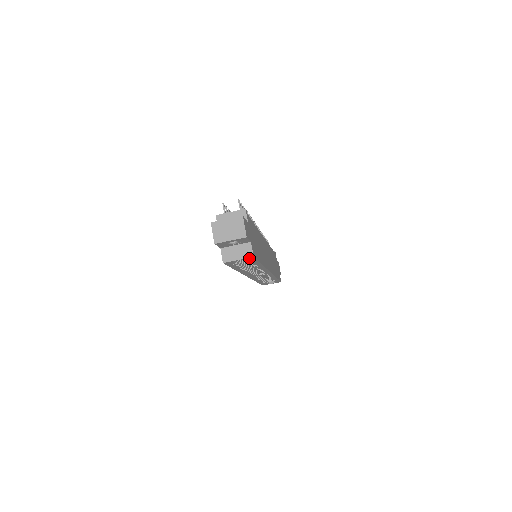
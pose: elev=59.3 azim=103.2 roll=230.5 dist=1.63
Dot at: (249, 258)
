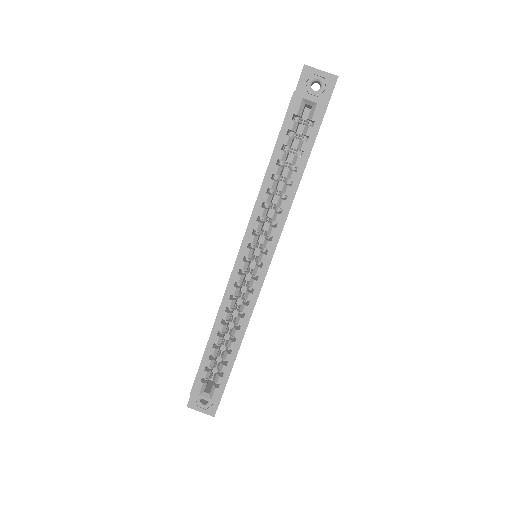
Dot at: (321, 107)
